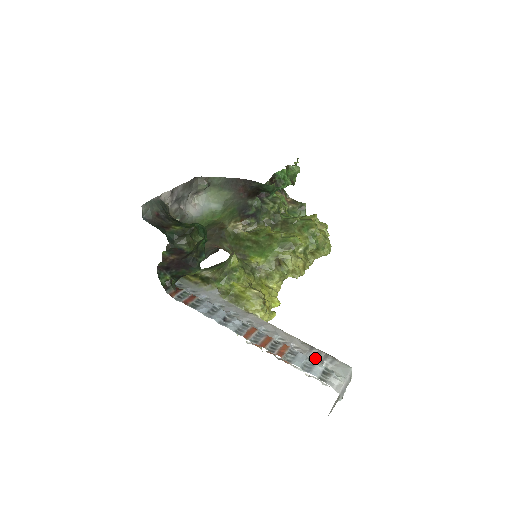
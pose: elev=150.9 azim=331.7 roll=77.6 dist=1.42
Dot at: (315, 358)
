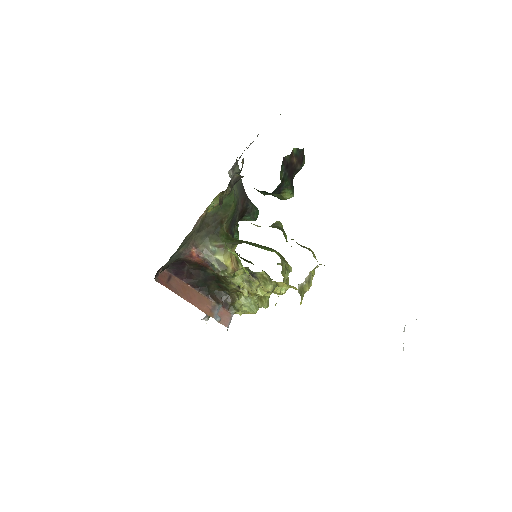
Dot at: occluded
